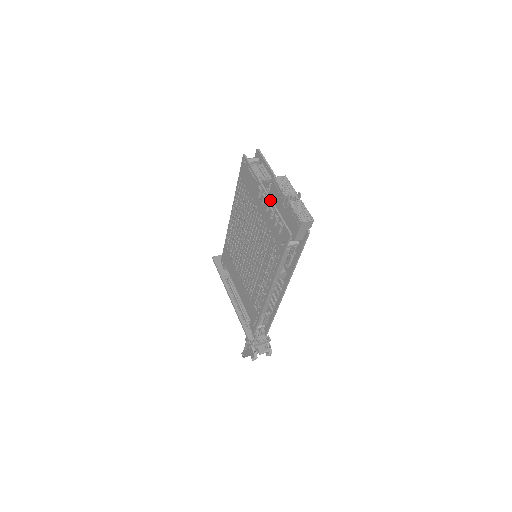
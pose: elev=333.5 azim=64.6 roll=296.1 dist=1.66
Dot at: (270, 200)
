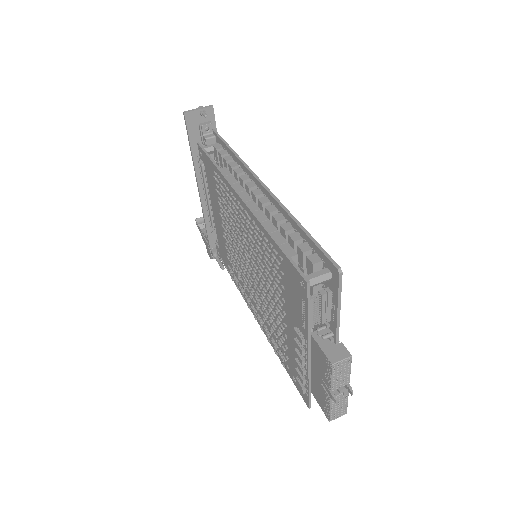
Dot at: (308, 368)
